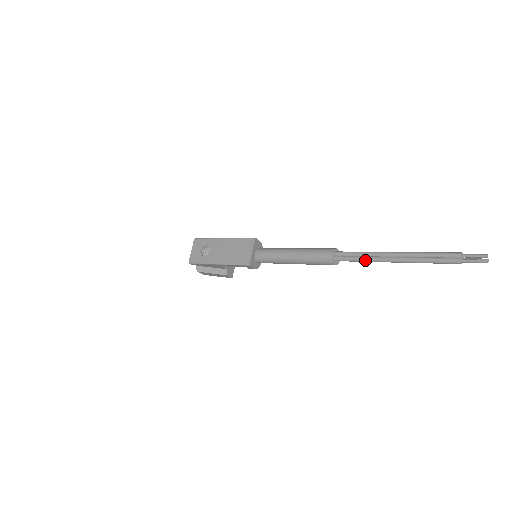
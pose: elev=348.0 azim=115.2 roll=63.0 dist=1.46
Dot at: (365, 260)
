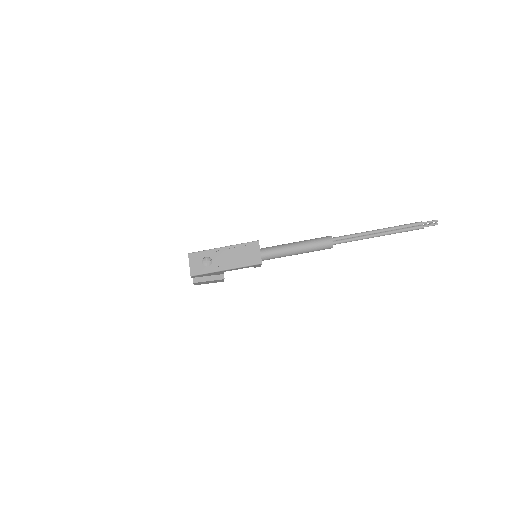
Dot at: (358, 239)
